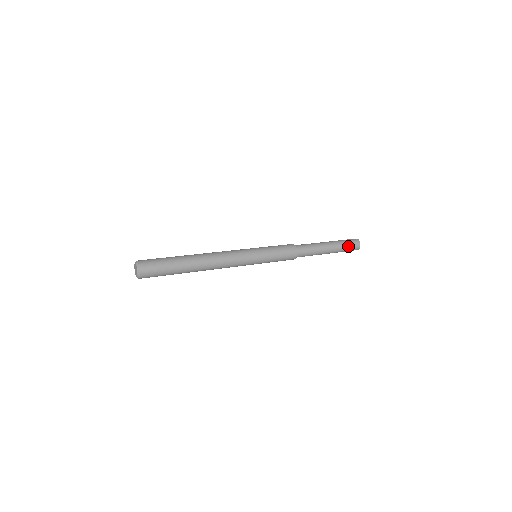
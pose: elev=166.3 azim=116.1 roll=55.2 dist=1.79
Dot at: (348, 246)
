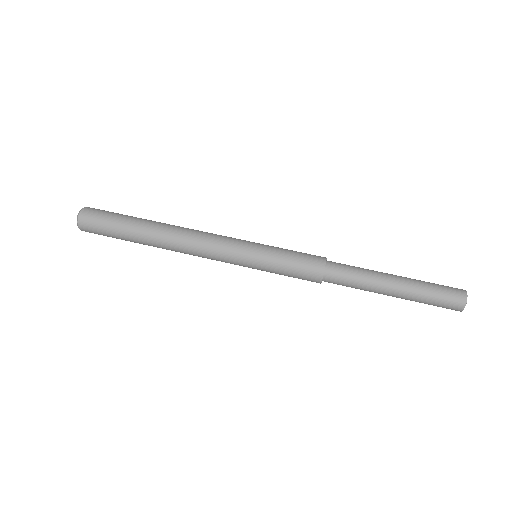
Dot at: (436, 298)
